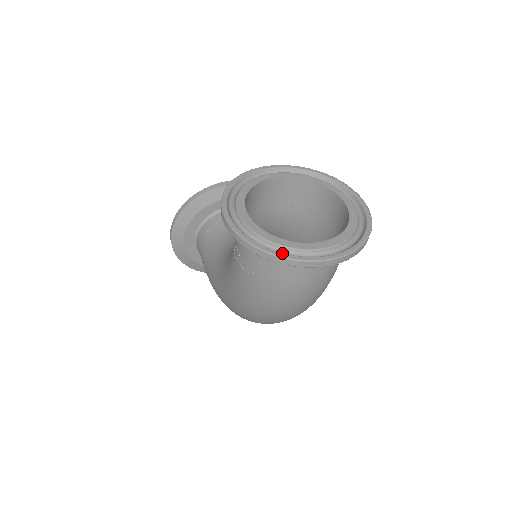
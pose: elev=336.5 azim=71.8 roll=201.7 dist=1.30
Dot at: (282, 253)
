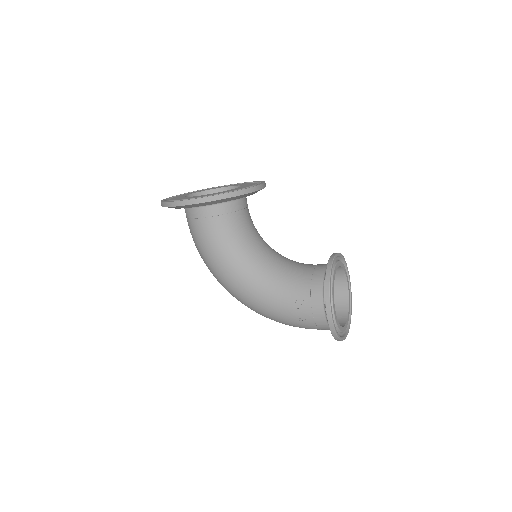
Dot at: (342, 338)
